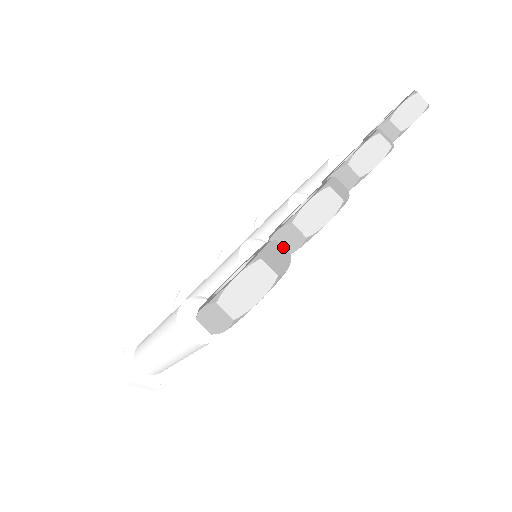
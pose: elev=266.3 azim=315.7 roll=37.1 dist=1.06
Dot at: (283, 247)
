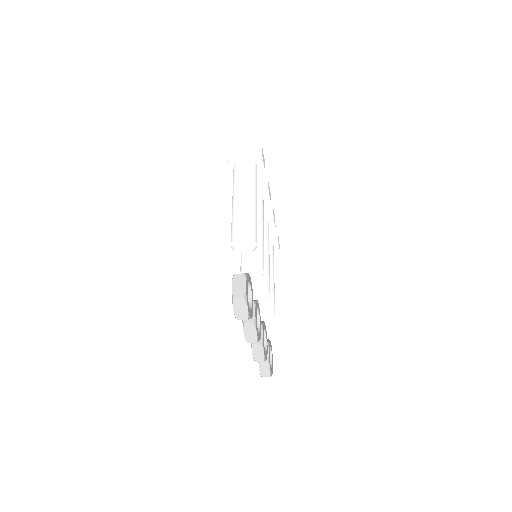
Dot at: (263, 362)
